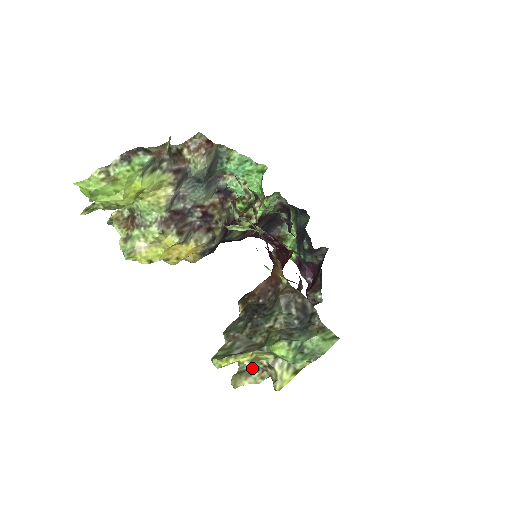
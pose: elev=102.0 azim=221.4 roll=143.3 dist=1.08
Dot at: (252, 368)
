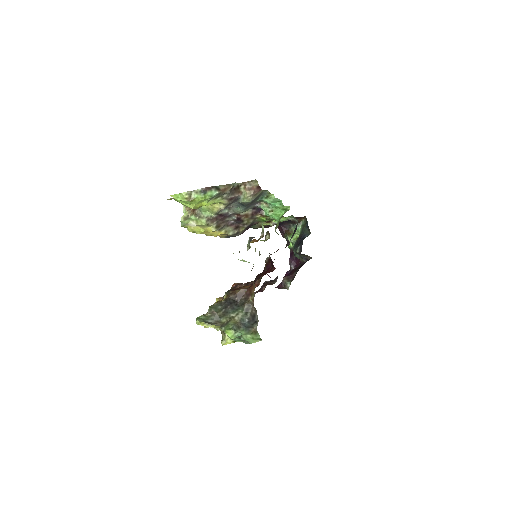
Dot at: occluded
